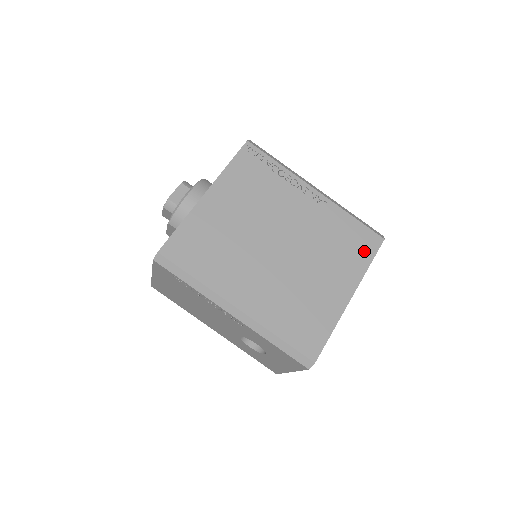
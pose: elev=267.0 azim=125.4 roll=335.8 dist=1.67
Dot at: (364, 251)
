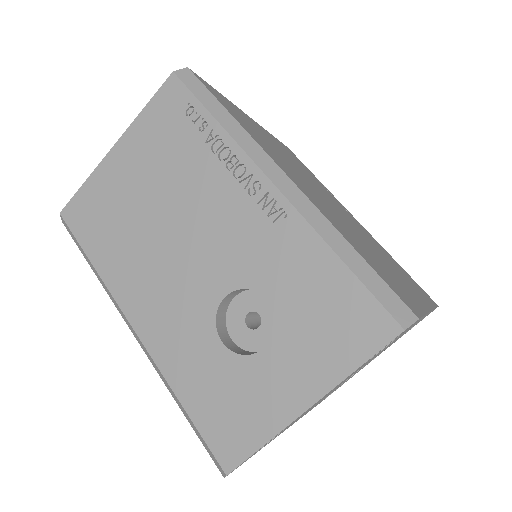
Dot at: (423, 293)
